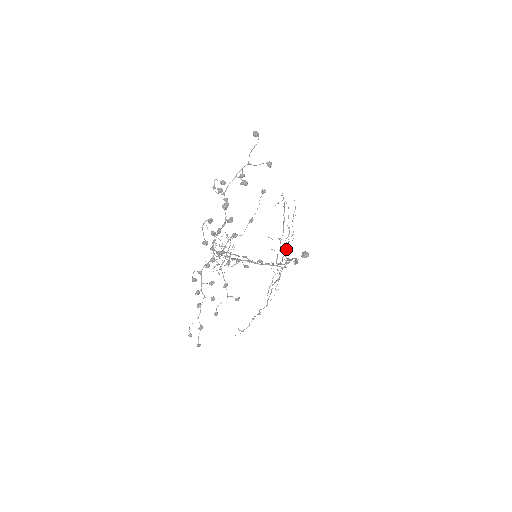
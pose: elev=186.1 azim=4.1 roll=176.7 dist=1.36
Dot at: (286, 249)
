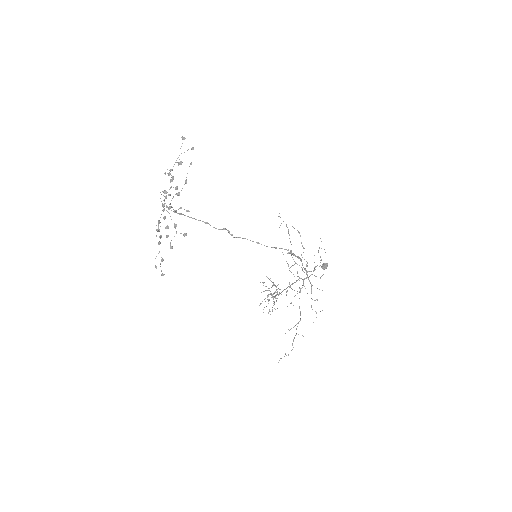
Dot at: (307, 266)
